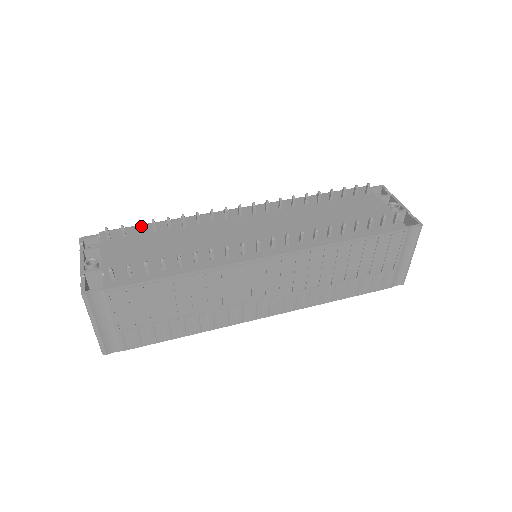
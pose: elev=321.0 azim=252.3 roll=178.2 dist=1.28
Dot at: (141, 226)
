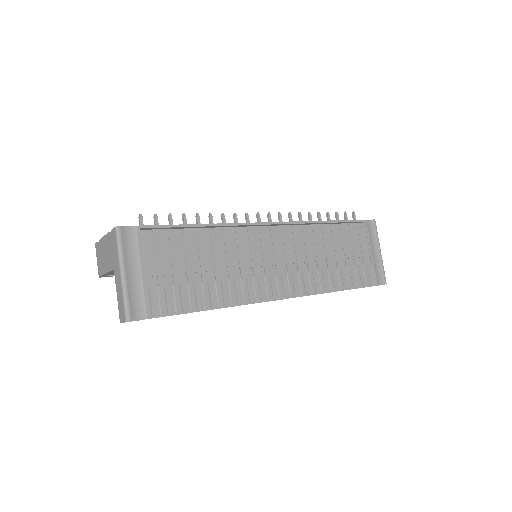
Dot at: occluded
